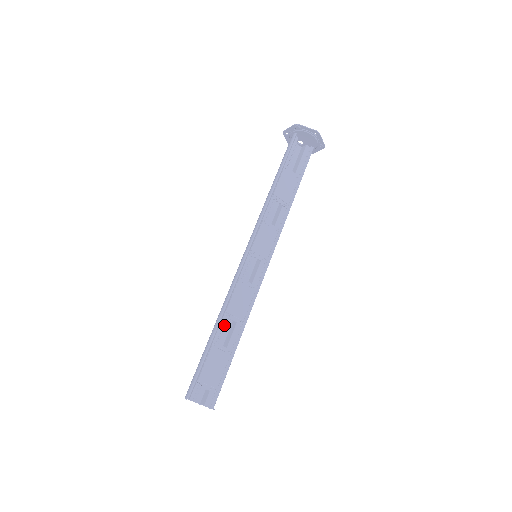
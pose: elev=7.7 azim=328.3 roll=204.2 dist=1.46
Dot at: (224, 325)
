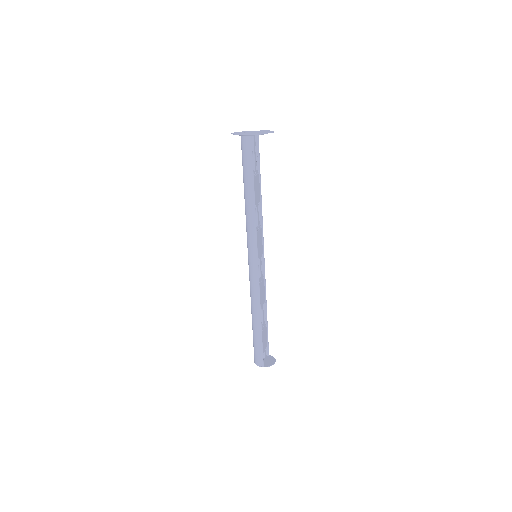
Dot at: occluded
